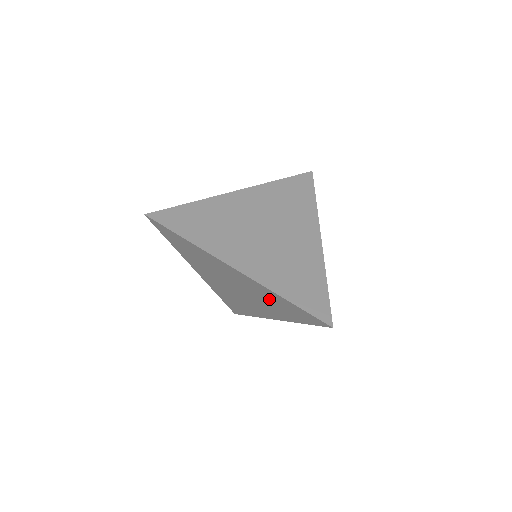
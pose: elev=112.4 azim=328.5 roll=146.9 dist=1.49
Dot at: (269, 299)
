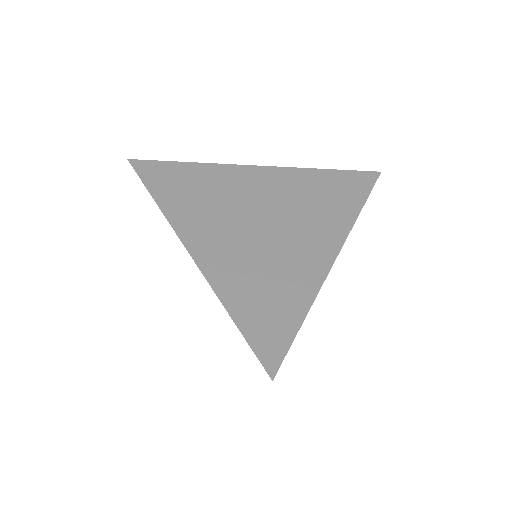
Dot at: occluded
